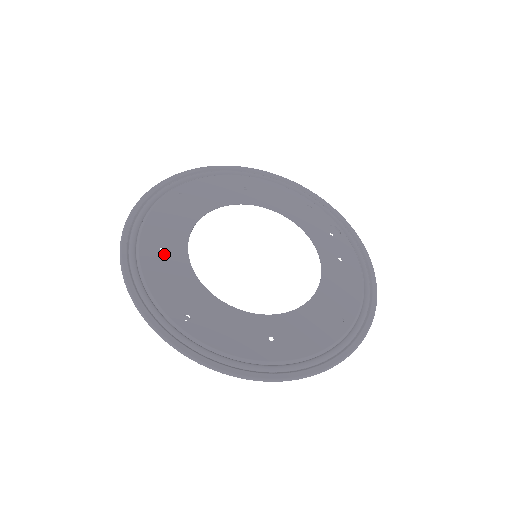
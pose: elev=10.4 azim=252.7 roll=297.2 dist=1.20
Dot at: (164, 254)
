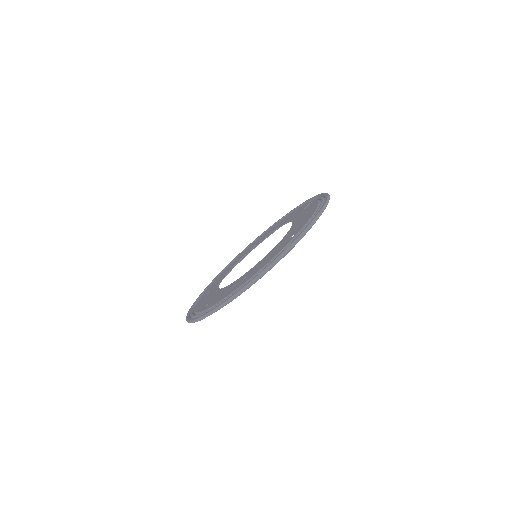
Dot at: occluded
